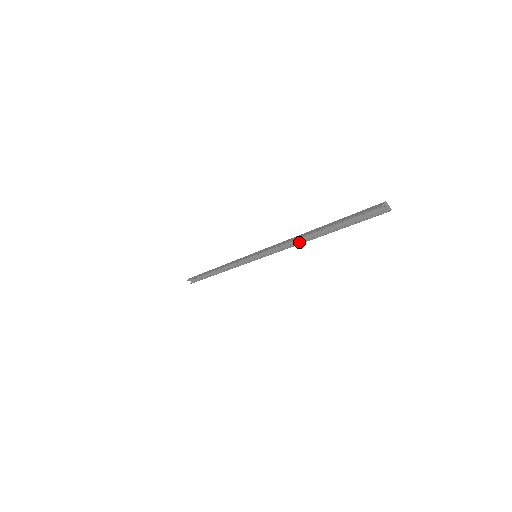
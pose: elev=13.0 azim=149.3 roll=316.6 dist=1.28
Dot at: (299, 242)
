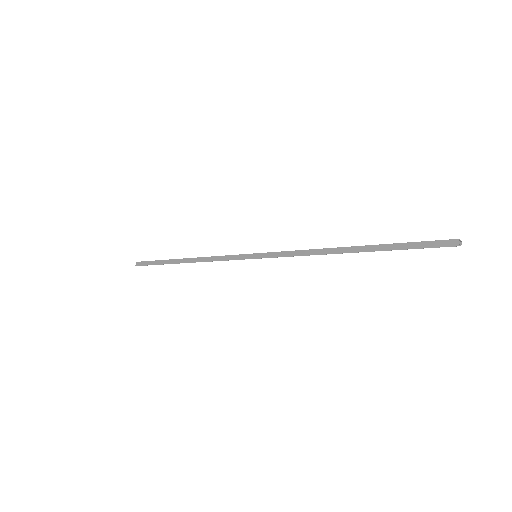
Dot at: (326, 252)
